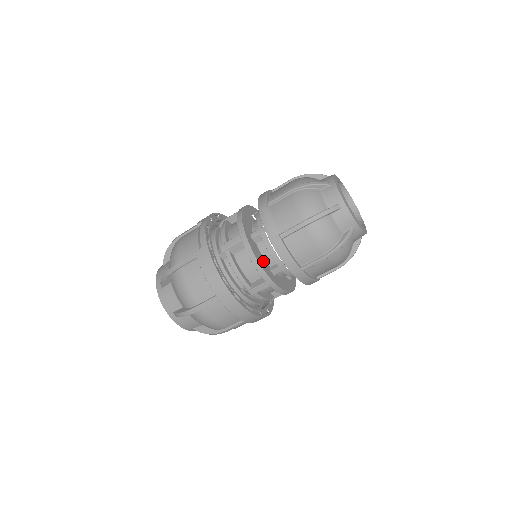
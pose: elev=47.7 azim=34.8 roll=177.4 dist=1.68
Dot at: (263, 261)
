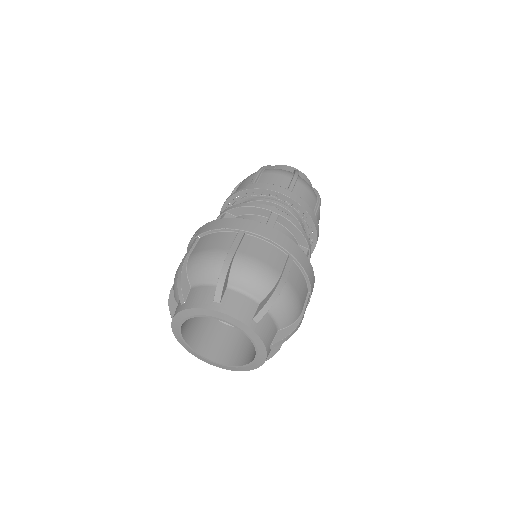
Dot at: occluded
